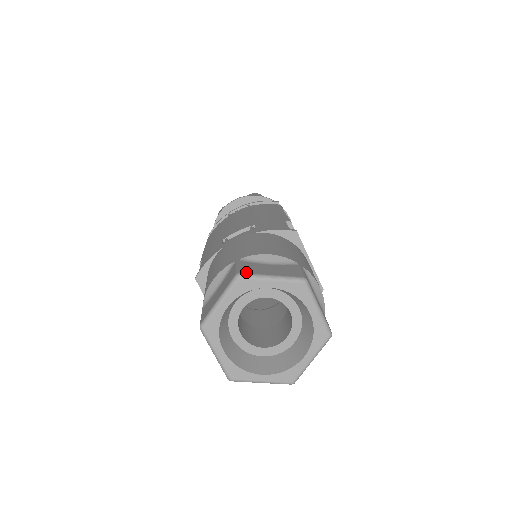
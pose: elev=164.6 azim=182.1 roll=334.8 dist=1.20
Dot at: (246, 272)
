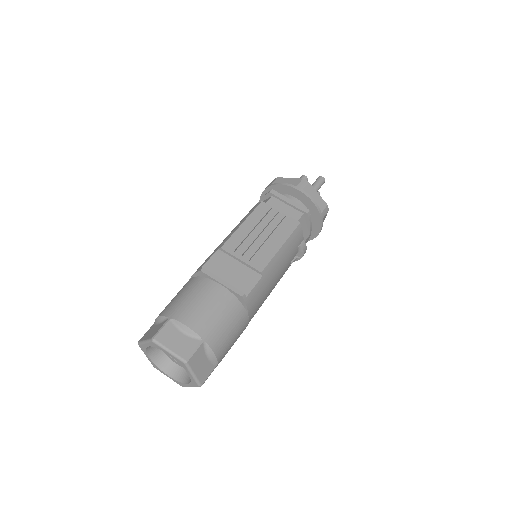
Dot at: (141, 340)
